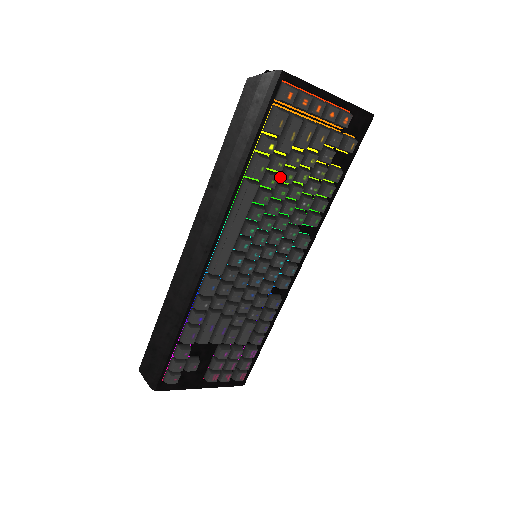
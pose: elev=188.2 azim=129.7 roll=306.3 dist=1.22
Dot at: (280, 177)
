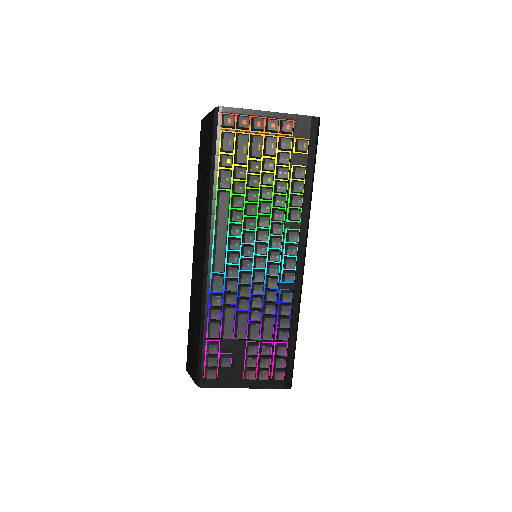
Dot at: (248, 184)
